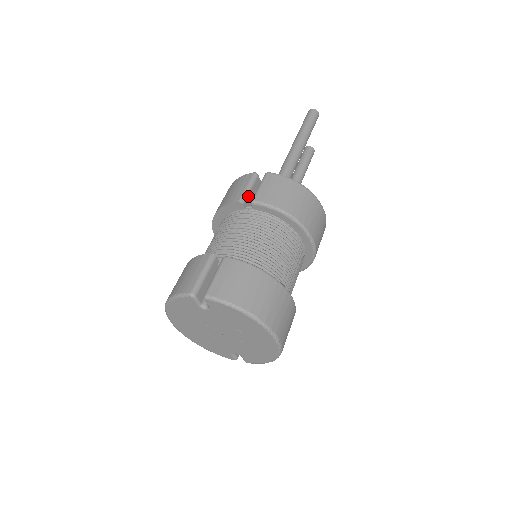
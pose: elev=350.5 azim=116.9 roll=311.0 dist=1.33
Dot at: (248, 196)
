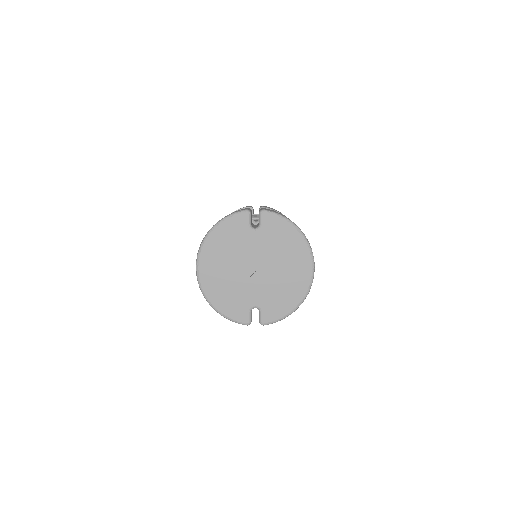
Dot at: occluded
